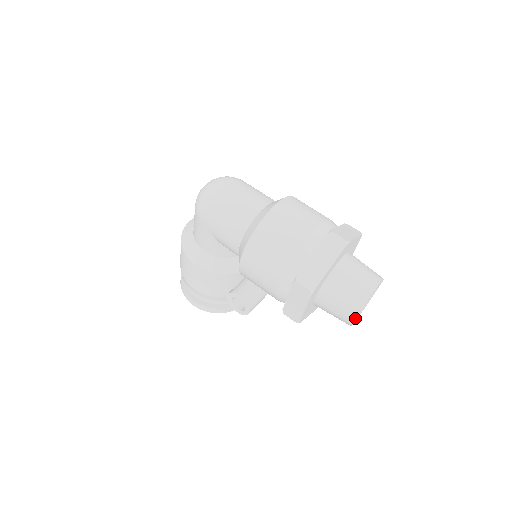
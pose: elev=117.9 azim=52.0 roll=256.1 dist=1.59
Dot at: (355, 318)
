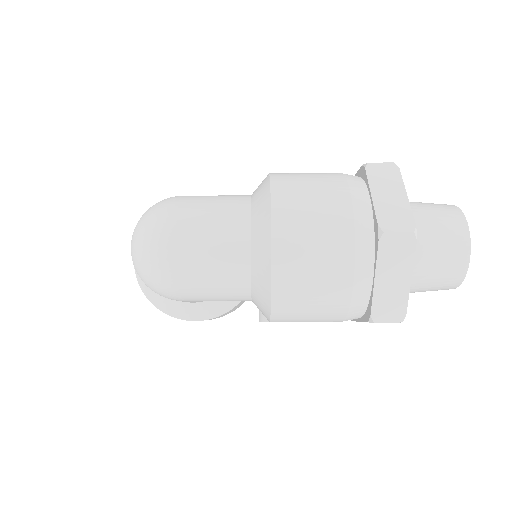
Dot at: (455, 288)
